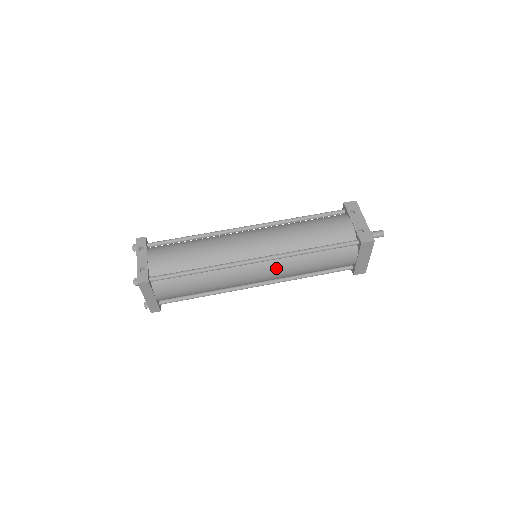
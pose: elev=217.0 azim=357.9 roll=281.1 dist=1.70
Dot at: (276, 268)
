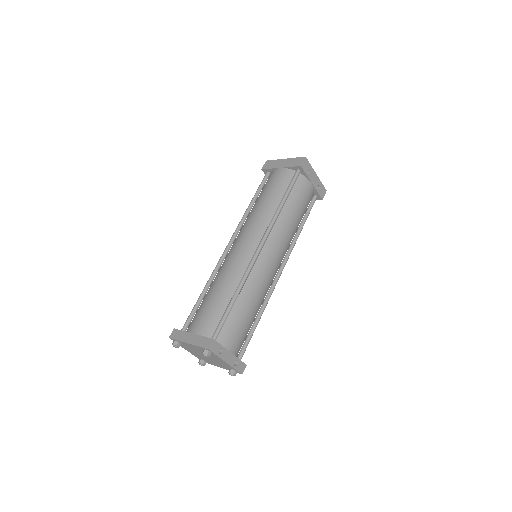
Dot at: occluded
